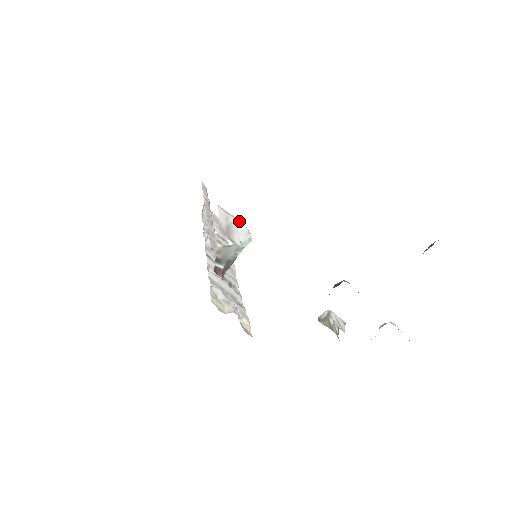
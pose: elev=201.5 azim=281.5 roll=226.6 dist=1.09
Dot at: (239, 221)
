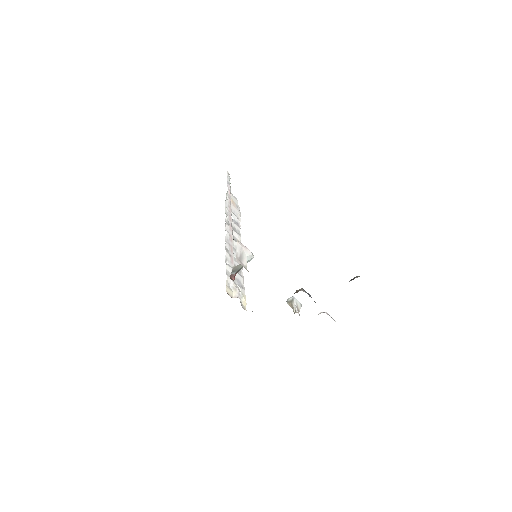
Dot at: (248, 249)
